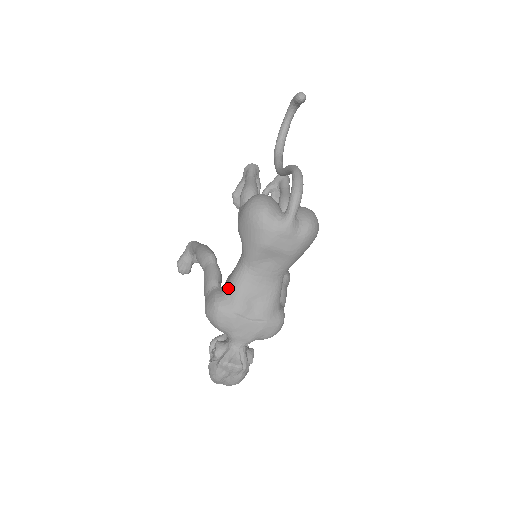
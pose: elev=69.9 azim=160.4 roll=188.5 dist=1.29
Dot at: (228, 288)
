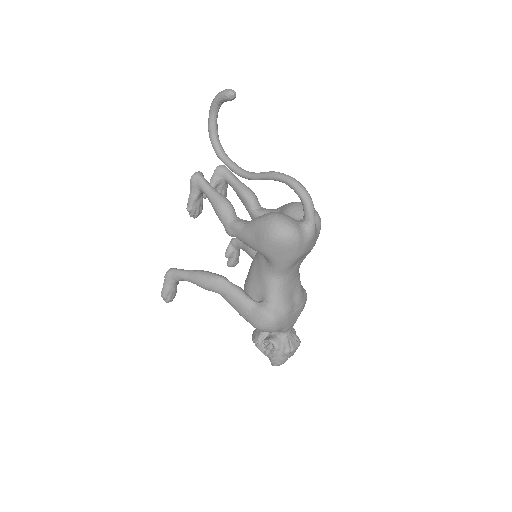
Dot at: (271, 300)
